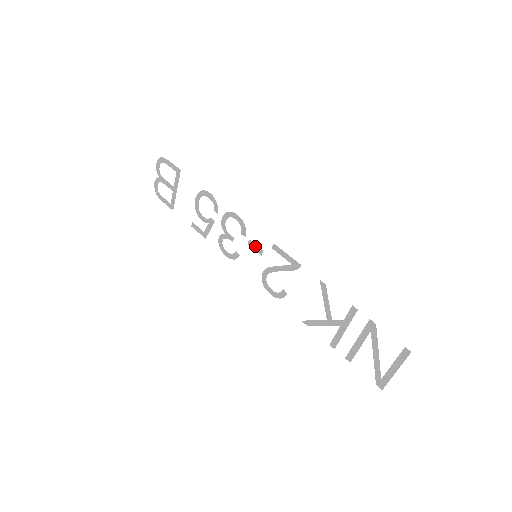
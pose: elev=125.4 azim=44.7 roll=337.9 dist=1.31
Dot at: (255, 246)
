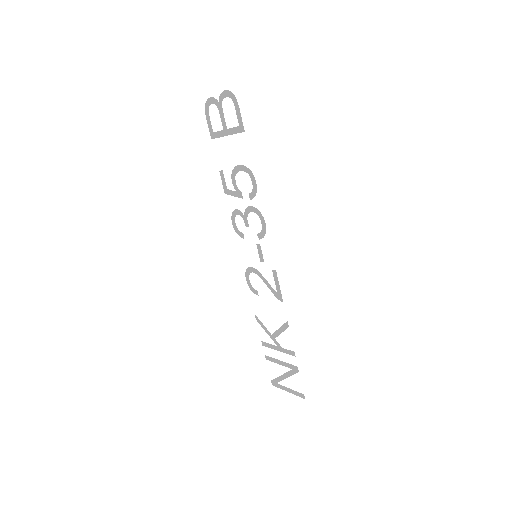
Dot at: (261, 252)
